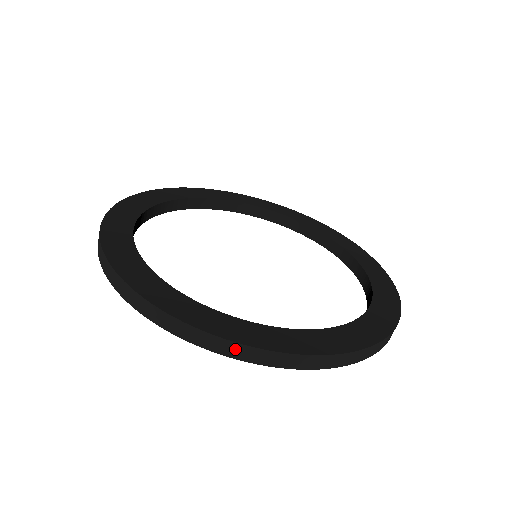
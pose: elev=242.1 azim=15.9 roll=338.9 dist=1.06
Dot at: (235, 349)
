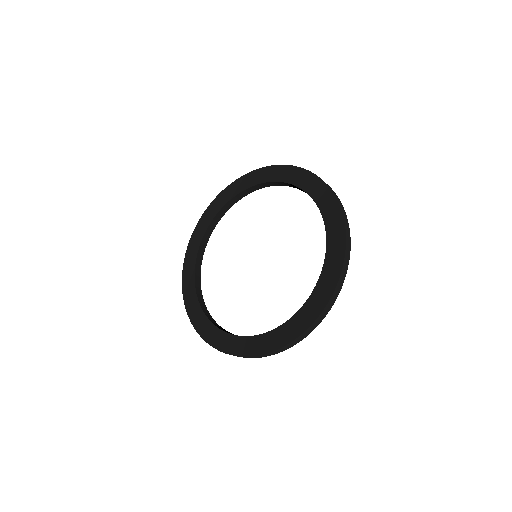
Dot at: (328, 306)
